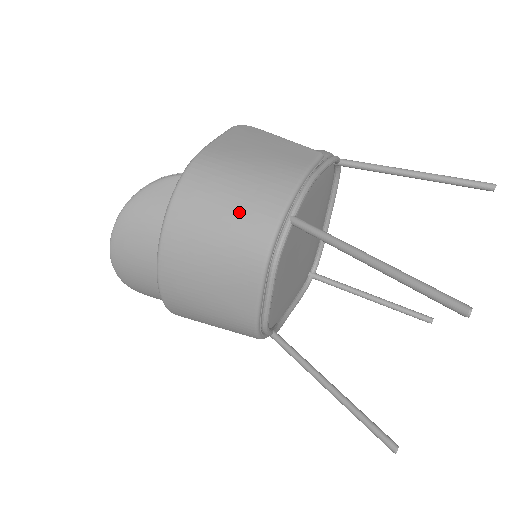
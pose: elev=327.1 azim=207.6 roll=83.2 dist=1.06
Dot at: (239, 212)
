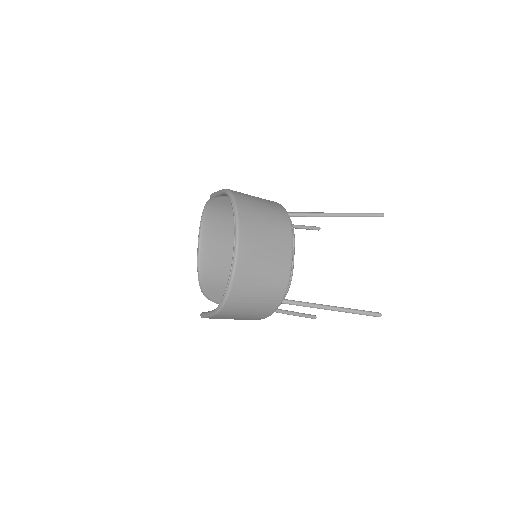
Dot at: (269, 207)
